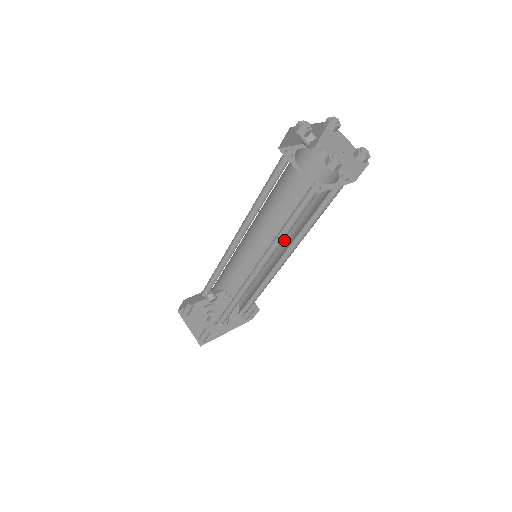
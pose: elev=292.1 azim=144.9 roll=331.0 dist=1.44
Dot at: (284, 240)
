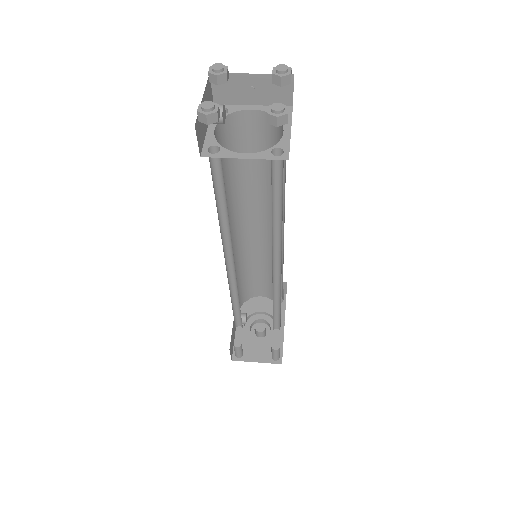
Dot at: (265, 218)
